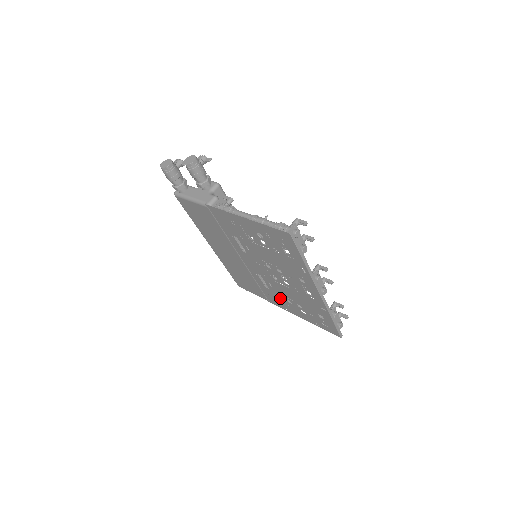
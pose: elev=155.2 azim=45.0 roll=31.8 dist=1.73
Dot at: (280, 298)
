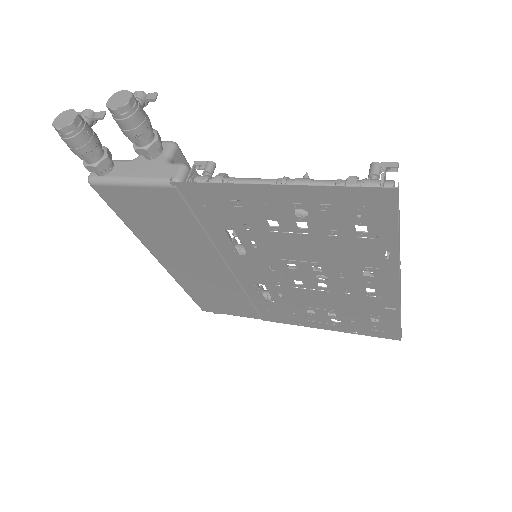
Dot at: (292, 311)
